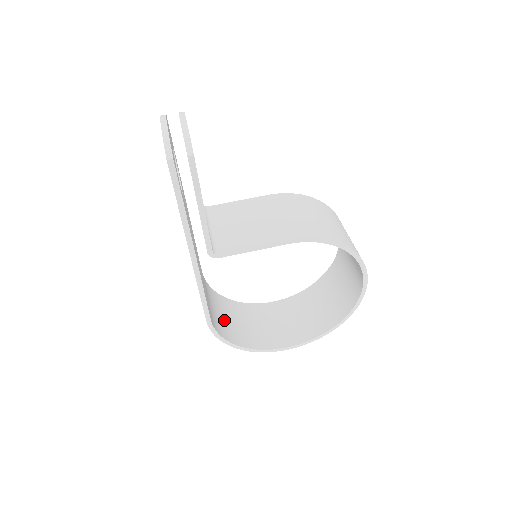
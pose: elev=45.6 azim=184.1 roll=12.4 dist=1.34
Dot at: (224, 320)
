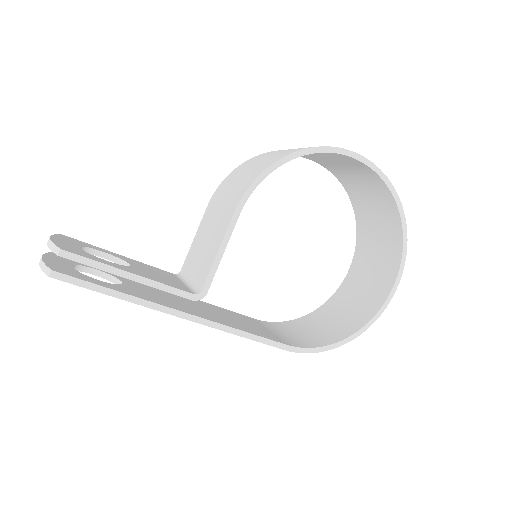
Dot at: (316, 332)
